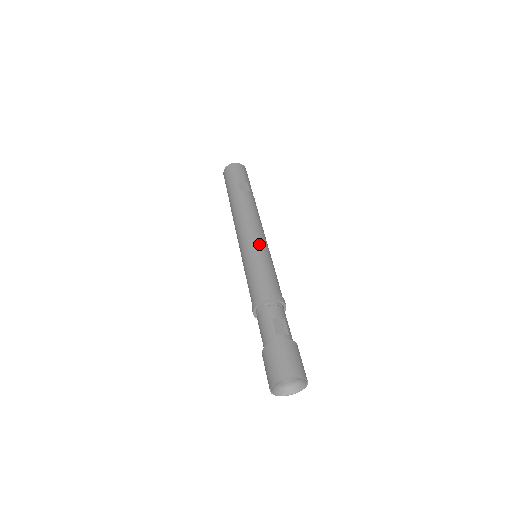
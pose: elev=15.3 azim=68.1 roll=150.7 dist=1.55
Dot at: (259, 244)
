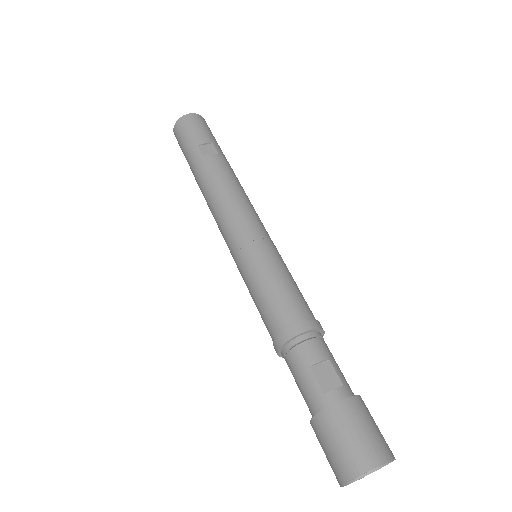
Dot at: (255, 240)
